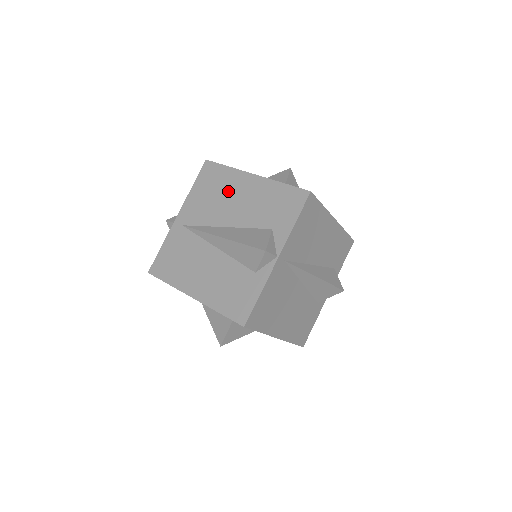
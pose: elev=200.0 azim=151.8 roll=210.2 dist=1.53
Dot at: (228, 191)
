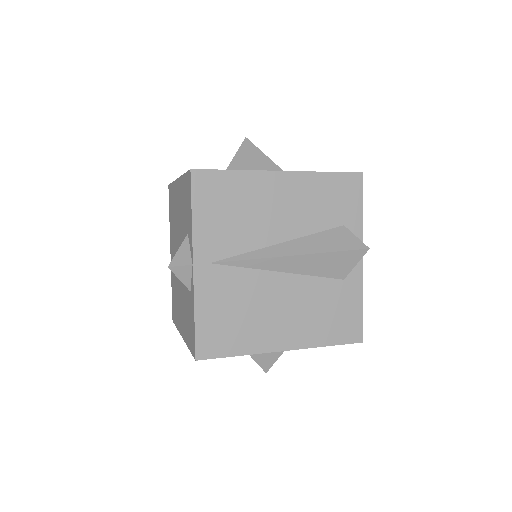
Dot at: (175, 209)
